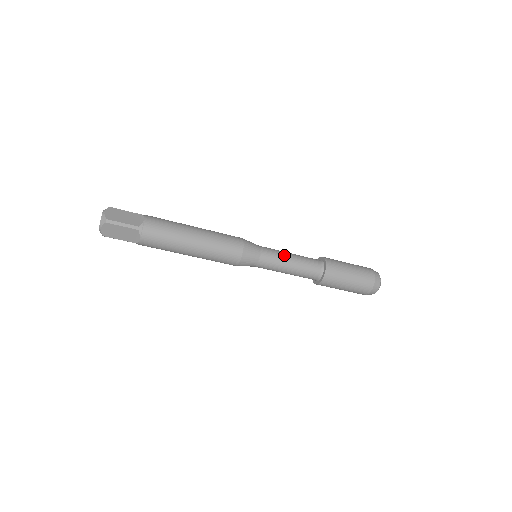
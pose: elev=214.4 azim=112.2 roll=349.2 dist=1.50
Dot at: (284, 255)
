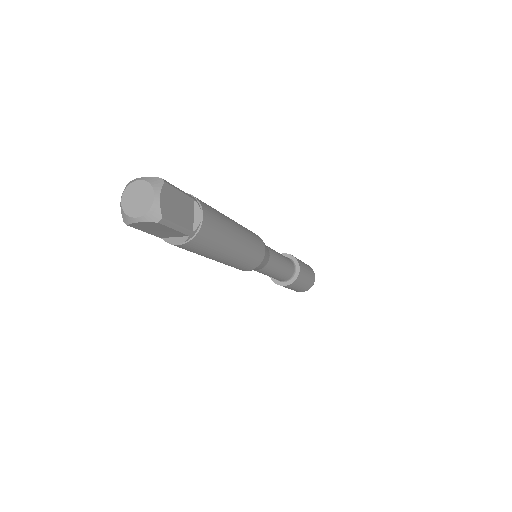
Dot at: (280, 262)
